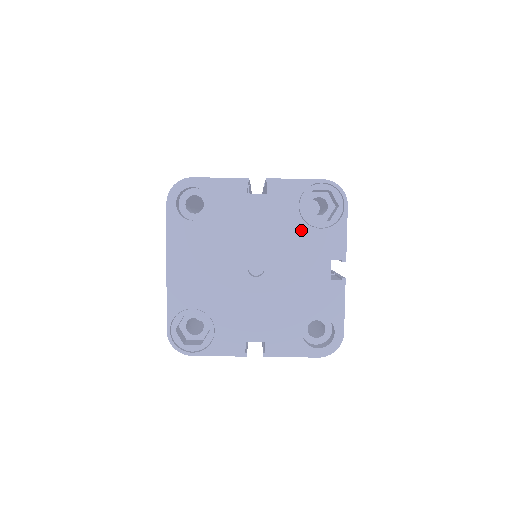
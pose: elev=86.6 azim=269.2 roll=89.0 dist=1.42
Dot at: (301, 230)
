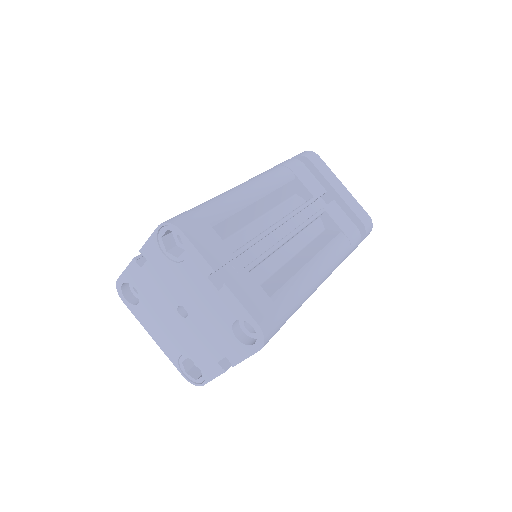
Dot at: (178, 269)
